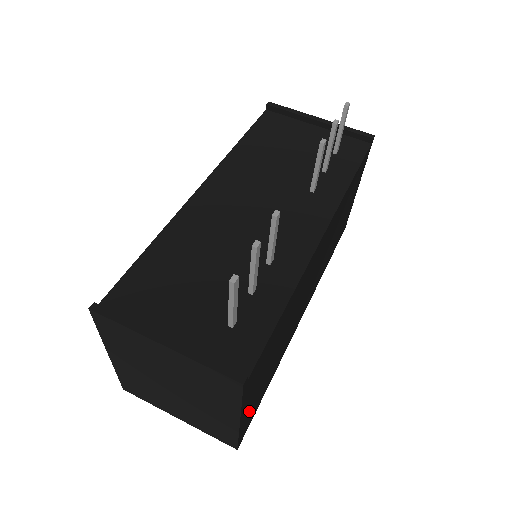
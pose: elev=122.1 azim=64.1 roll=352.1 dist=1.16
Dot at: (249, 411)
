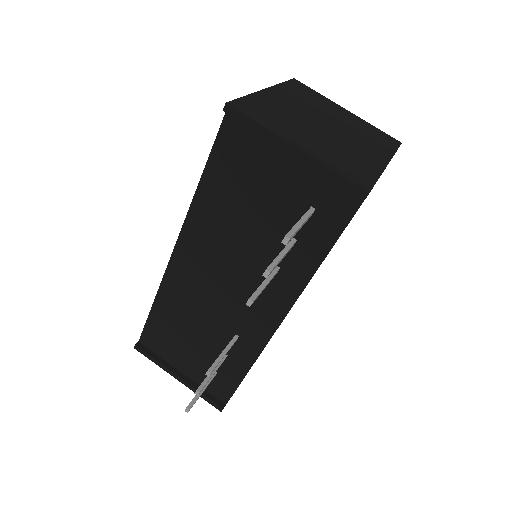
Dot at: occluded
